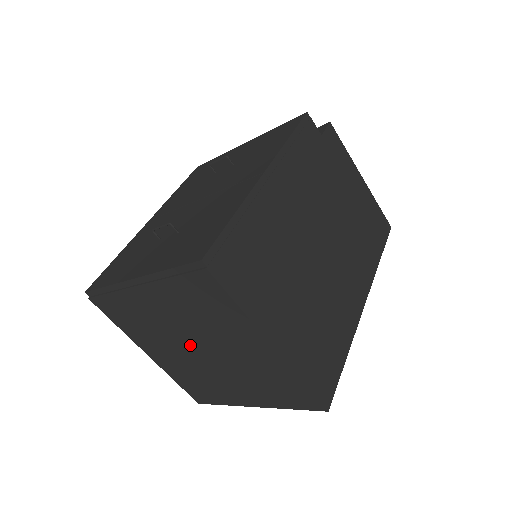
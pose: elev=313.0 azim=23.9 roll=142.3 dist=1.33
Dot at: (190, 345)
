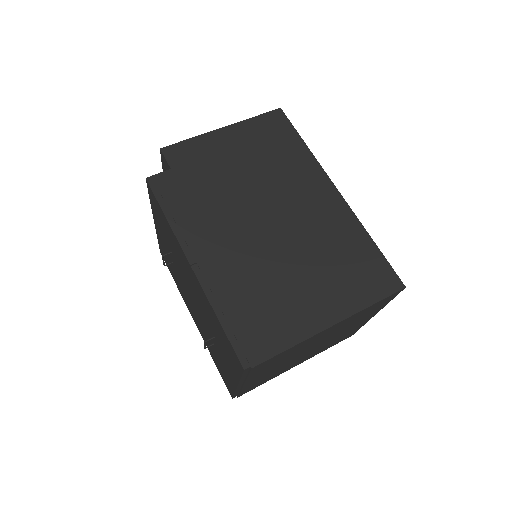
Dot at: occluded
